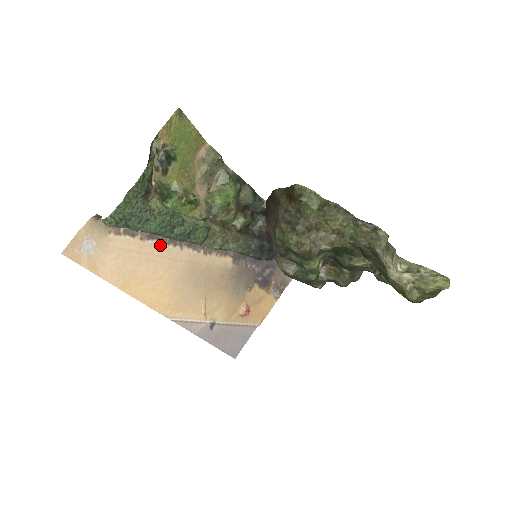
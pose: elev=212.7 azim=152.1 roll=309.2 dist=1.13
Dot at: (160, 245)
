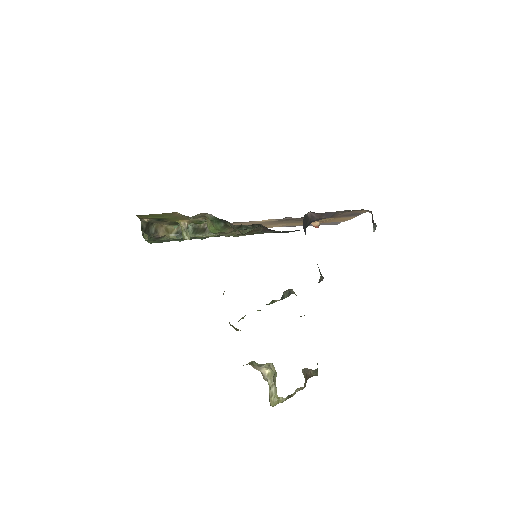
Dot at: occluded
